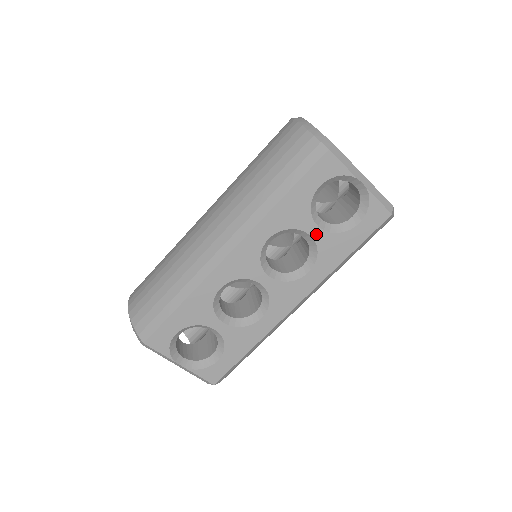
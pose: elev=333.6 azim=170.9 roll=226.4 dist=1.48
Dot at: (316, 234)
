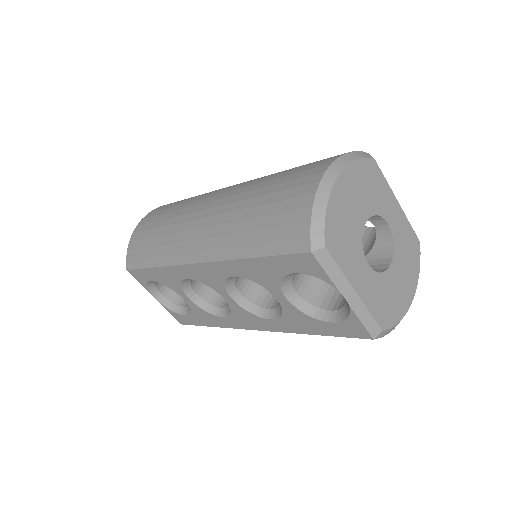
Dot at: (283, 301)
